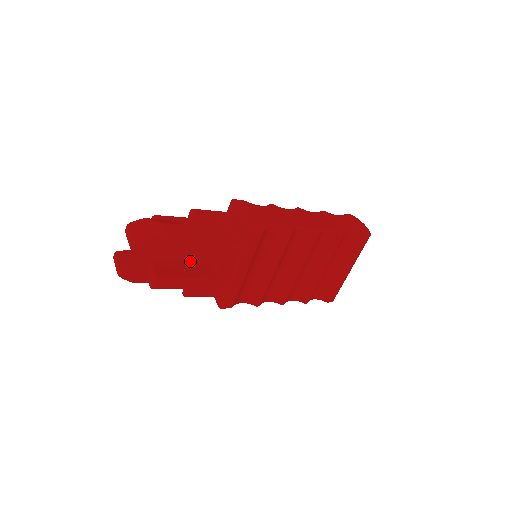
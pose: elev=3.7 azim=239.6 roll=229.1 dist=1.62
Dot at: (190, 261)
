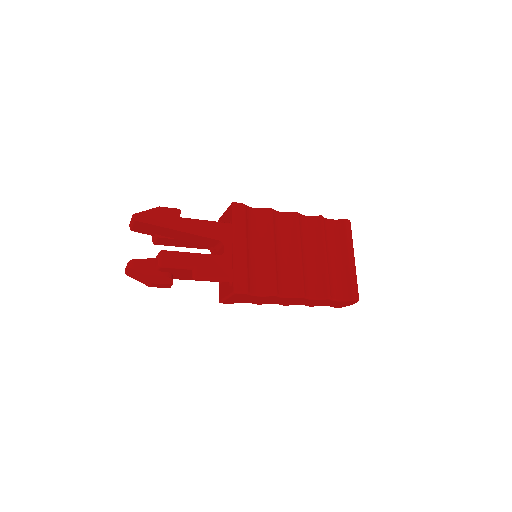
Dot at: occluded
